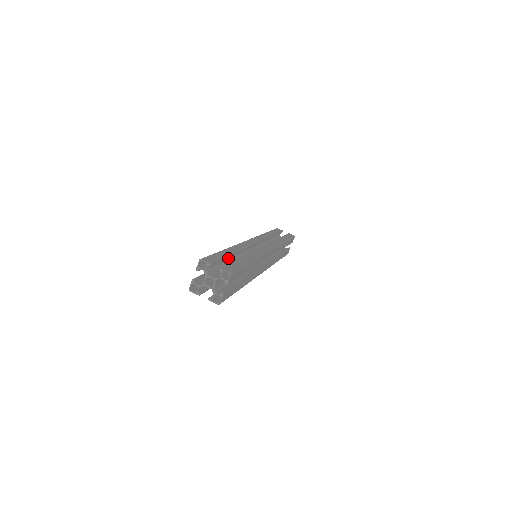
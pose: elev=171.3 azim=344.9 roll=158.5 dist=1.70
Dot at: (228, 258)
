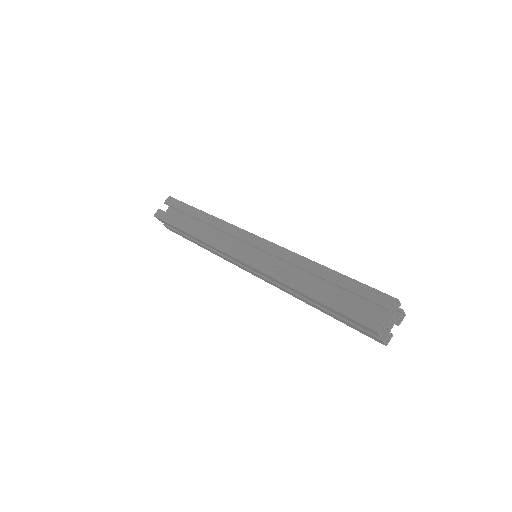
Dot at: occluded
